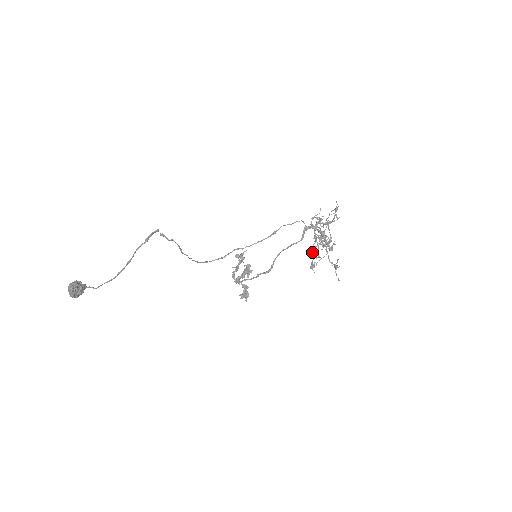
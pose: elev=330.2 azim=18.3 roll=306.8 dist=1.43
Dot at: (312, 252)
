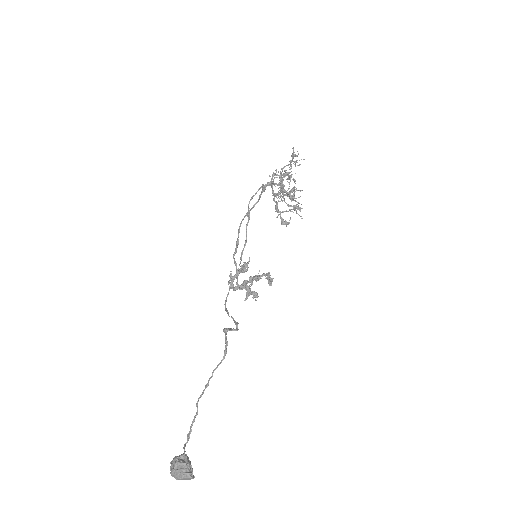
Dot at: (276, 209)
